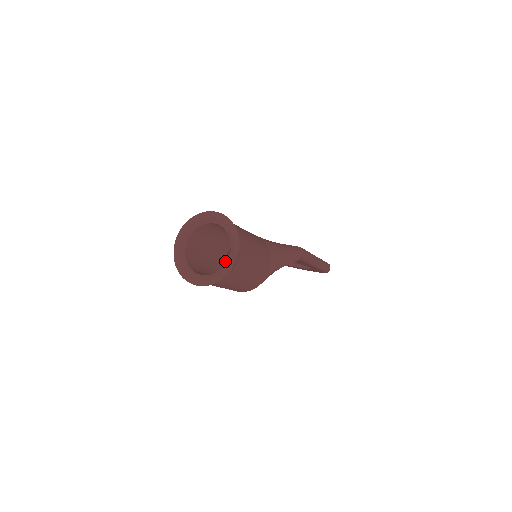
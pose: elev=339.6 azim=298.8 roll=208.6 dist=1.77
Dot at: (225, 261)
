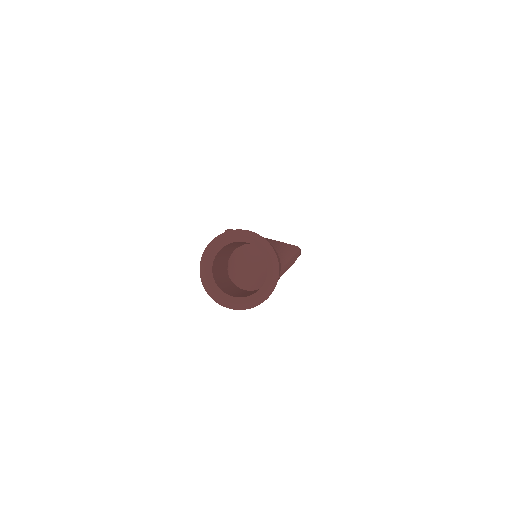
Dot at: (227, 263)
